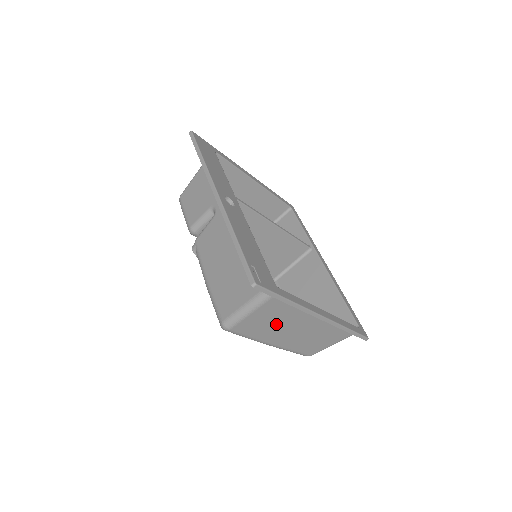
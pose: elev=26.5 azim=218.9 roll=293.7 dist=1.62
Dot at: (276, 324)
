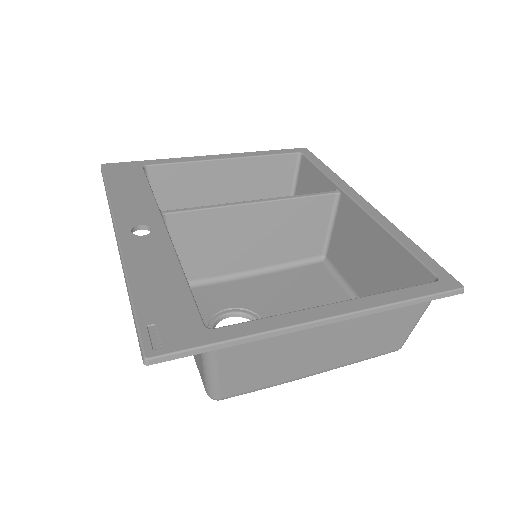
Dot at: (279, 358)
